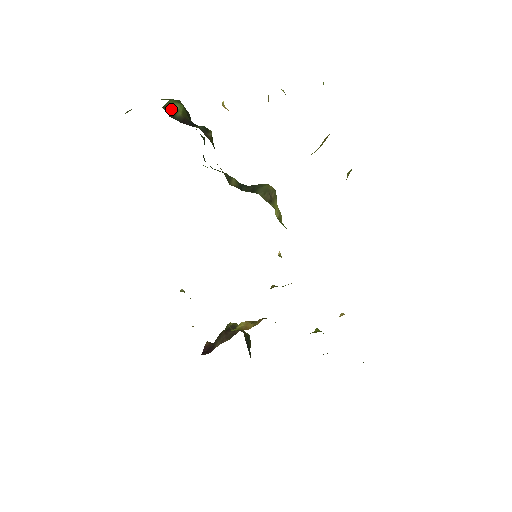
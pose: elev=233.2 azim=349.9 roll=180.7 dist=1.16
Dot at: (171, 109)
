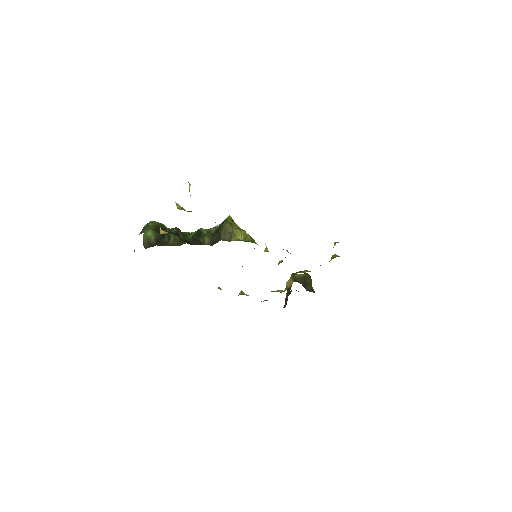
Dot at: (147, 240)
